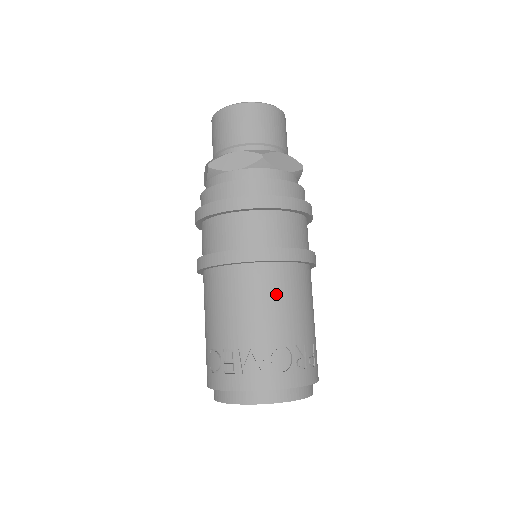
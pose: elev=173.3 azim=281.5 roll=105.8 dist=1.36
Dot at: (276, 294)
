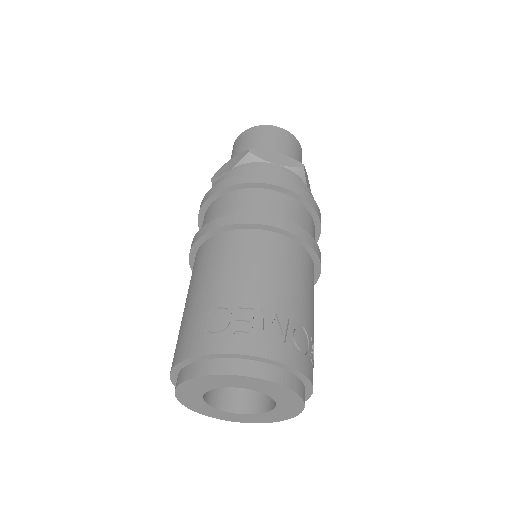
Dot at: (303, 276)
